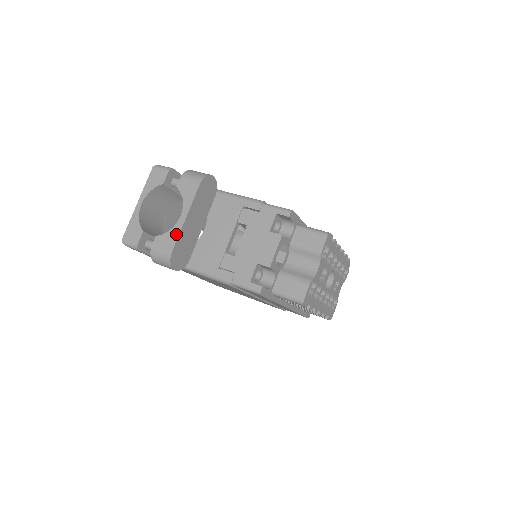
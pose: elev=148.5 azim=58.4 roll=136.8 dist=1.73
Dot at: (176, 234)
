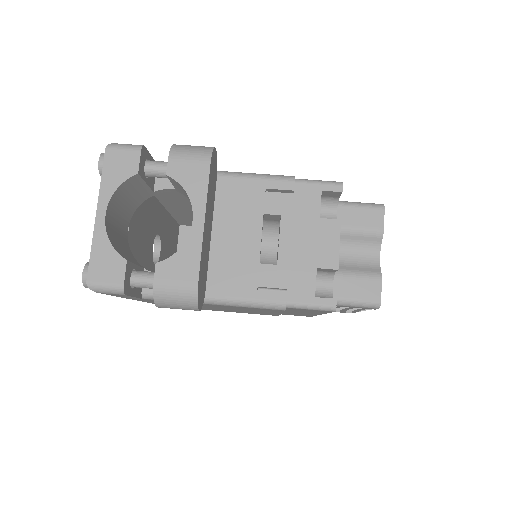
Dot at: (195, 252)
